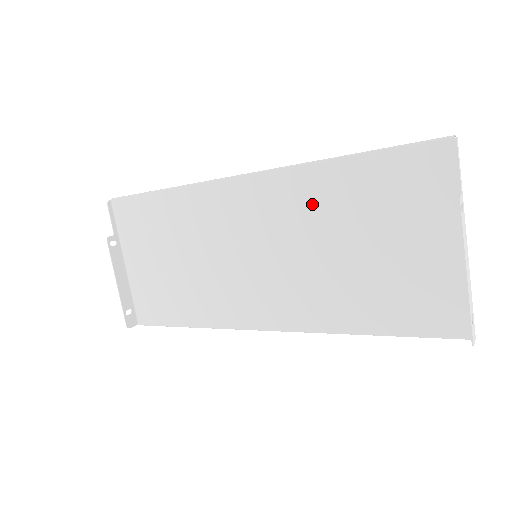
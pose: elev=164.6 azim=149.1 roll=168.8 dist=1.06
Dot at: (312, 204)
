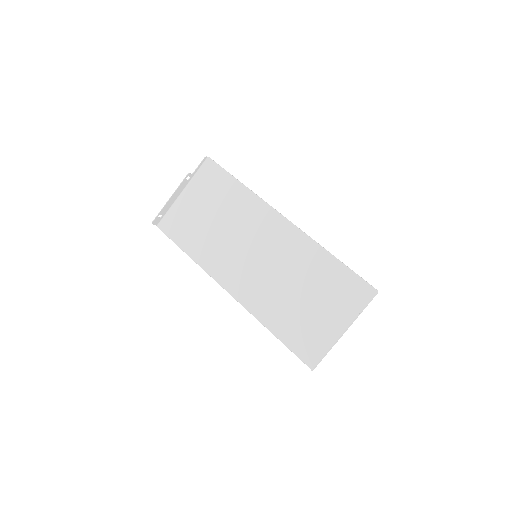
Dot at: (303, 261)
